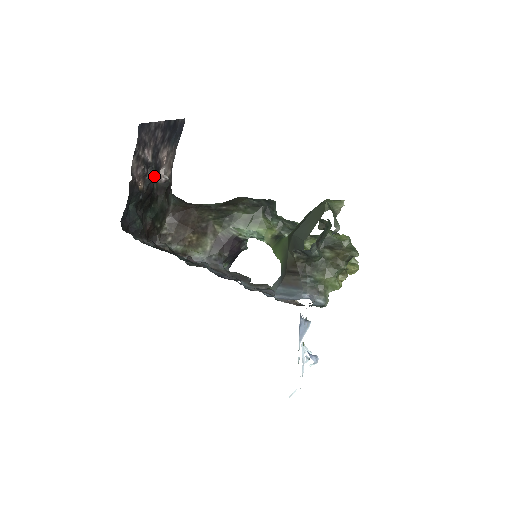
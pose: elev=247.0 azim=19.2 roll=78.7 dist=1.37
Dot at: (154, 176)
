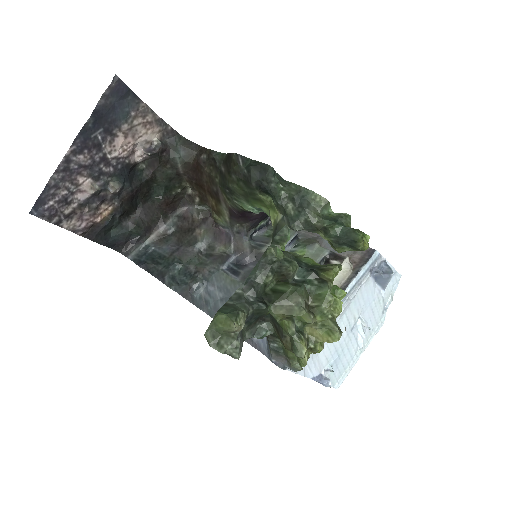
Dot at: (117, 187)
